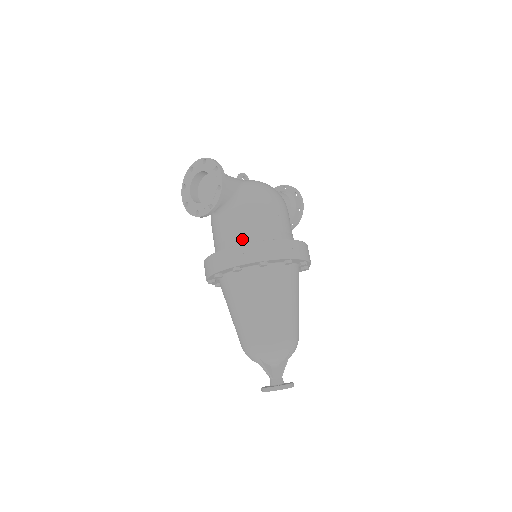
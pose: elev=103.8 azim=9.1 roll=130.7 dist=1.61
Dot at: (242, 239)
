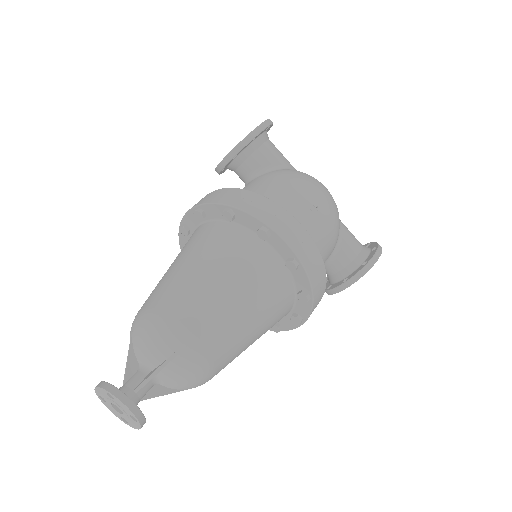
Dot at: occluded
